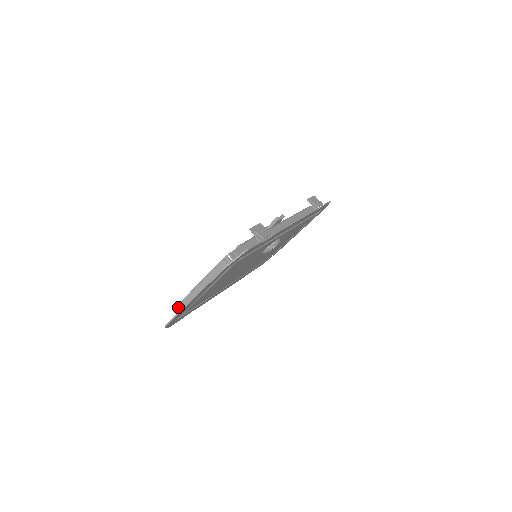
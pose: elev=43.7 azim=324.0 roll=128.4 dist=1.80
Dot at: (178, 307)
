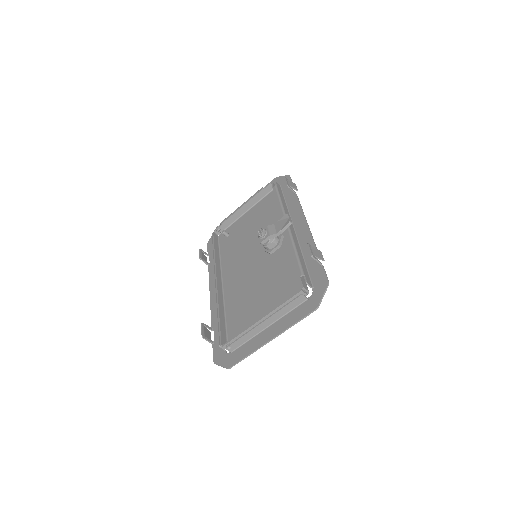
Dot at: (233, 345)
